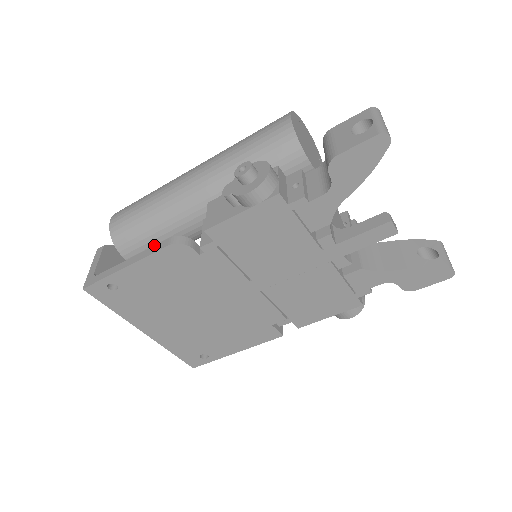
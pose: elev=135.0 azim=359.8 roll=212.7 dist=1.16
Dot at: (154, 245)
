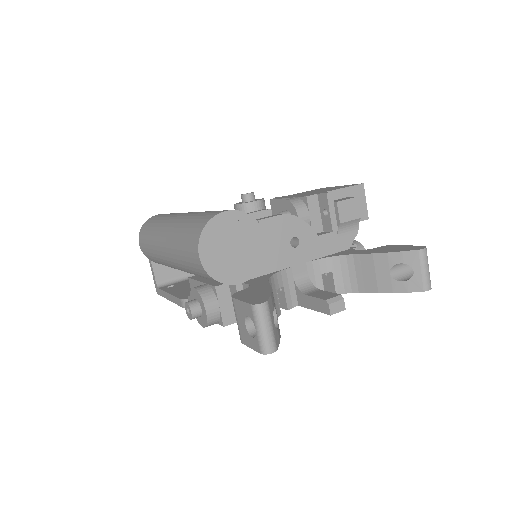
Dot at: occluded
